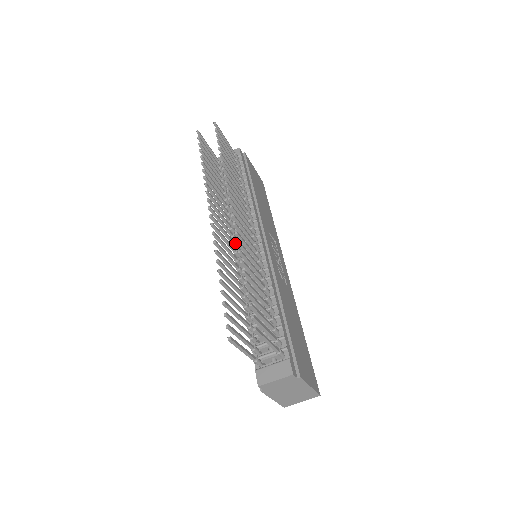
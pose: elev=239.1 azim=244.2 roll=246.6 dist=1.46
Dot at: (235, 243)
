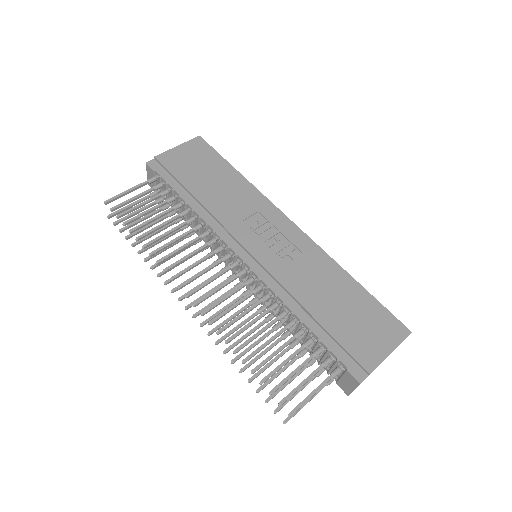
Dot at: occluded
